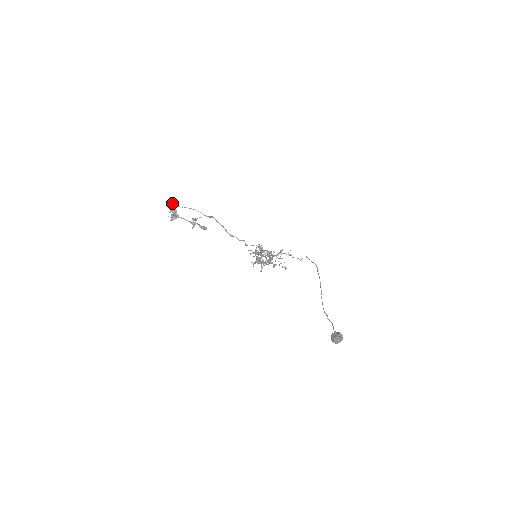
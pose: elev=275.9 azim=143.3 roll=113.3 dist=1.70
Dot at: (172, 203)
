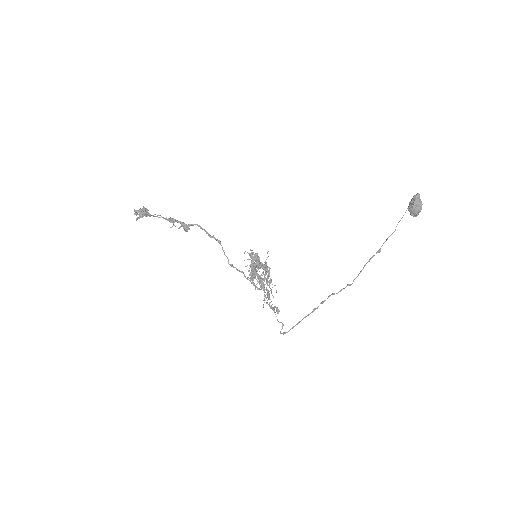
Dot at: occluded
